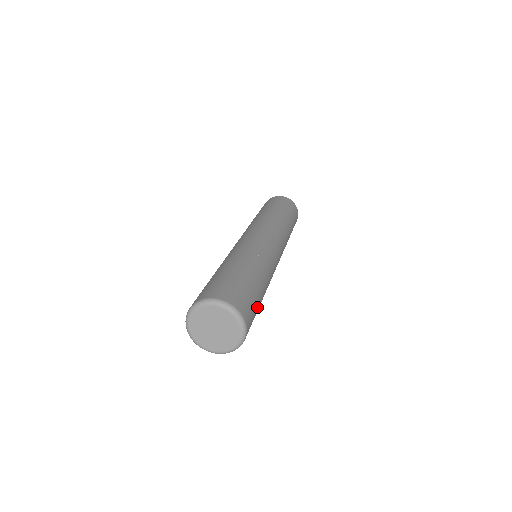
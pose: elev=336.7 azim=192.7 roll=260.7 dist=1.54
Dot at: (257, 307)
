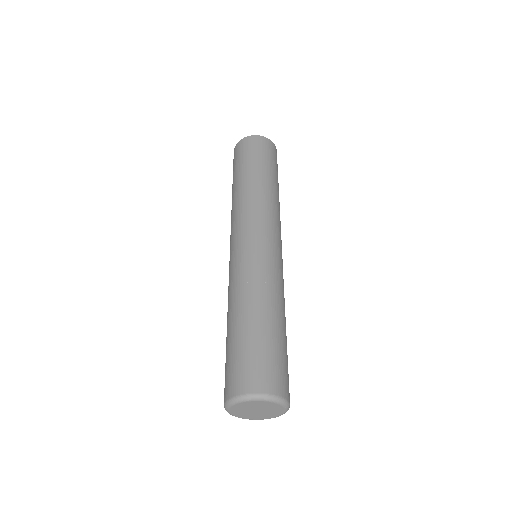
Dot at: occluded
